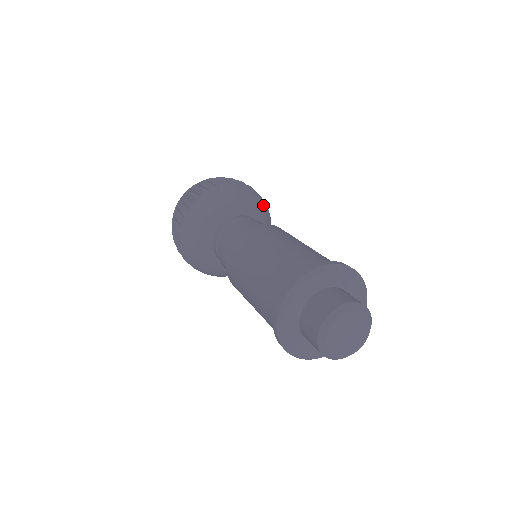
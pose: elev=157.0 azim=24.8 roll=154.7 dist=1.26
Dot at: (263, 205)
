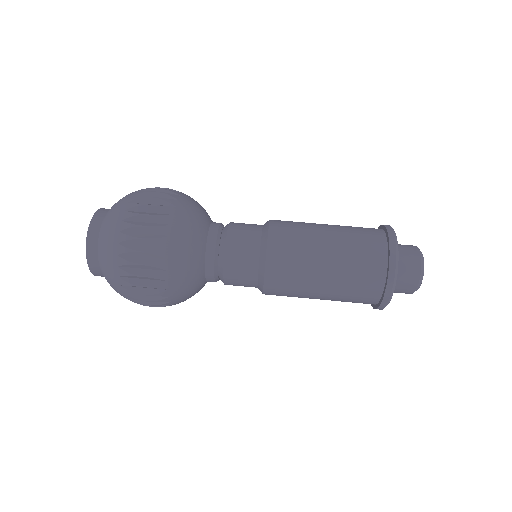
Dot at: occluded
